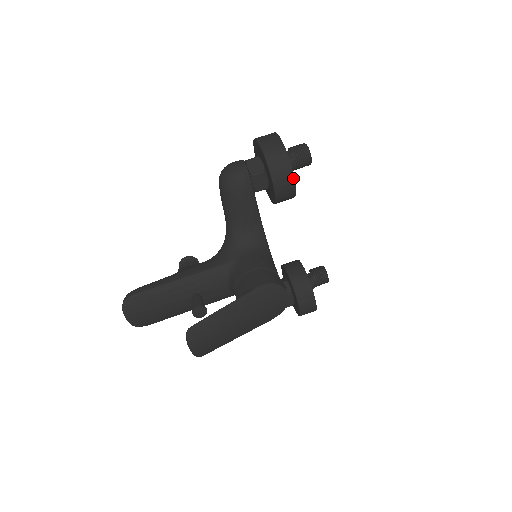
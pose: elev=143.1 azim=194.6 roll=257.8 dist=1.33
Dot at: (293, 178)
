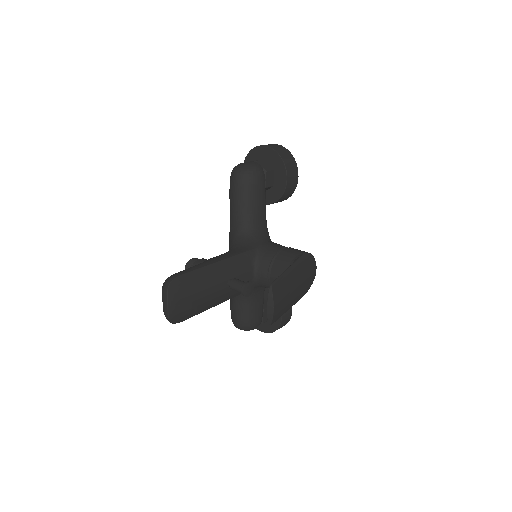
Dot at: occluded
